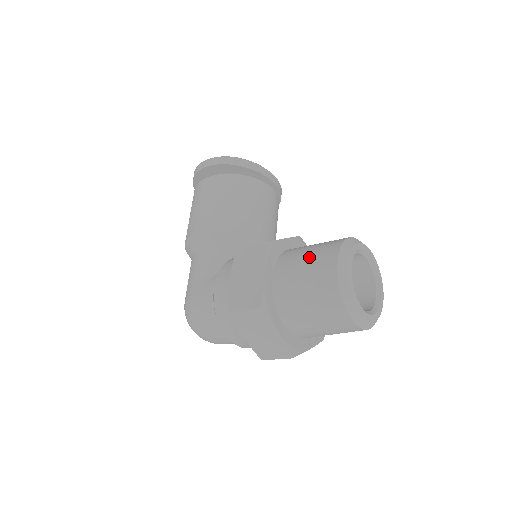
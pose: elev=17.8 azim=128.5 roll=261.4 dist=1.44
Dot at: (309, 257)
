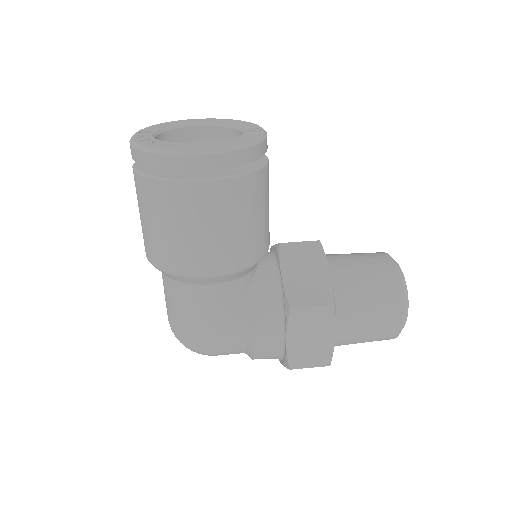
Dot at: (373, 309)
